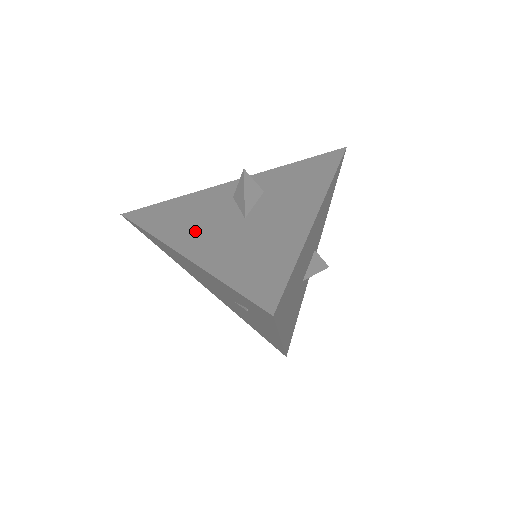
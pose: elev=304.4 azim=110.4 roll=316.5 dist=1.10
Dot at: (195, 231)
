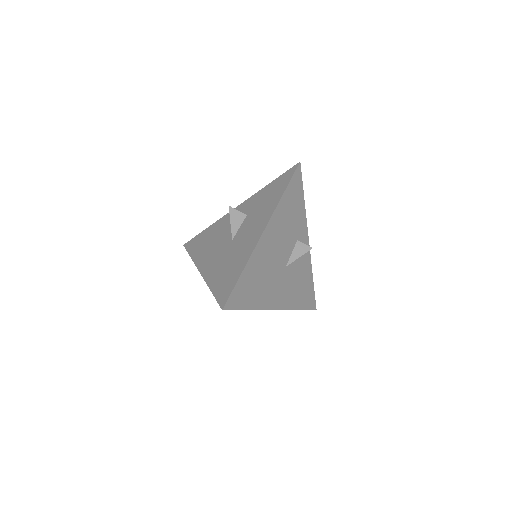
Dot at: (209, 254)
